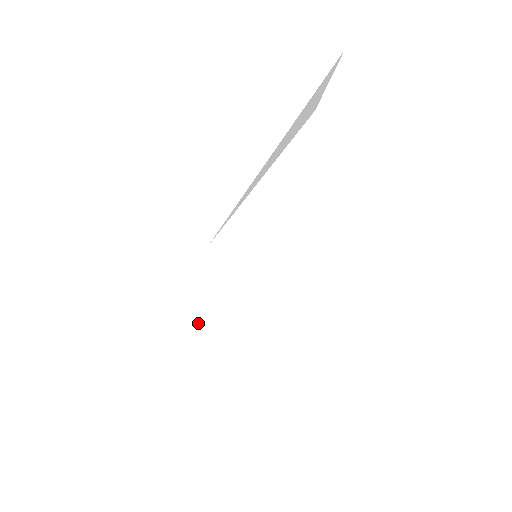
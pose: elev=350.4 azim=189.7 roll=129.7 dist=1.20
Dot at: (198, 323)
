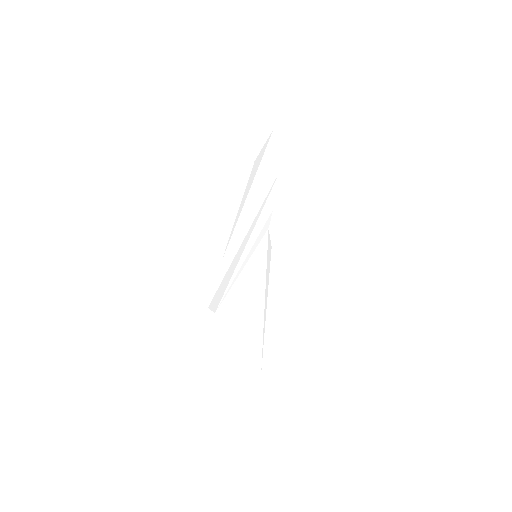
Dot at: (219, 316)
